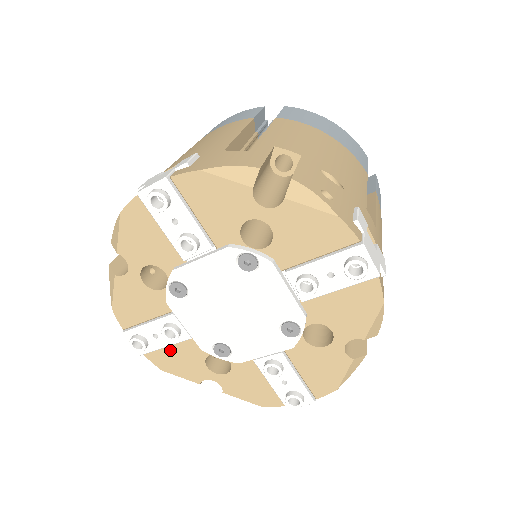
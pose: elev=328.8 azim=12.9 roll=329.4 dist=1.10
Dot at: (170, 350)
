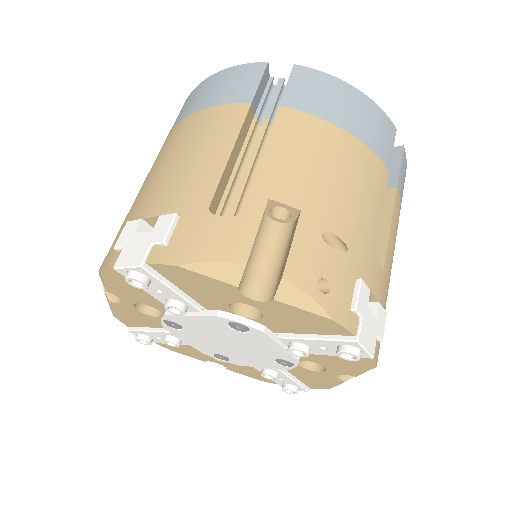
Dot at: occluded
